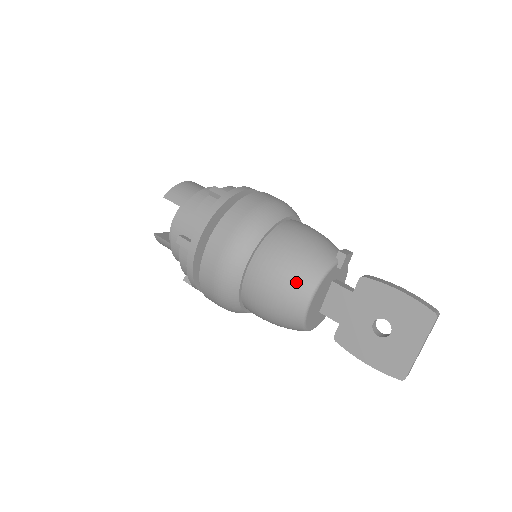
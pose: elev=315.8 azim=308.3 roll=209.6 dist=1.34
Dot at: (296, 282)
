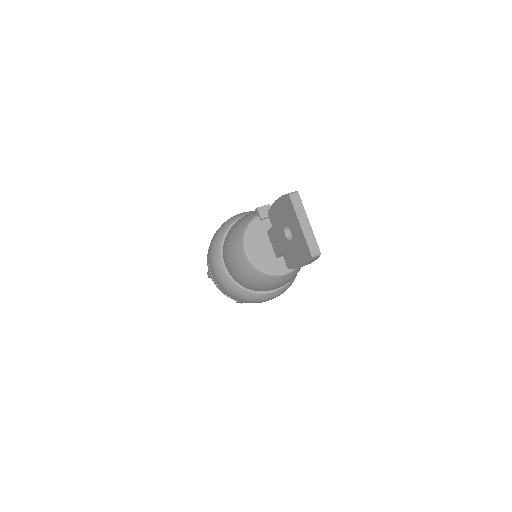
Dot at: (234, 246)
